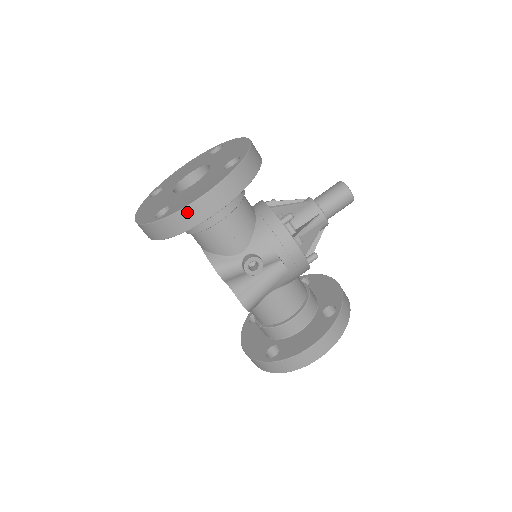
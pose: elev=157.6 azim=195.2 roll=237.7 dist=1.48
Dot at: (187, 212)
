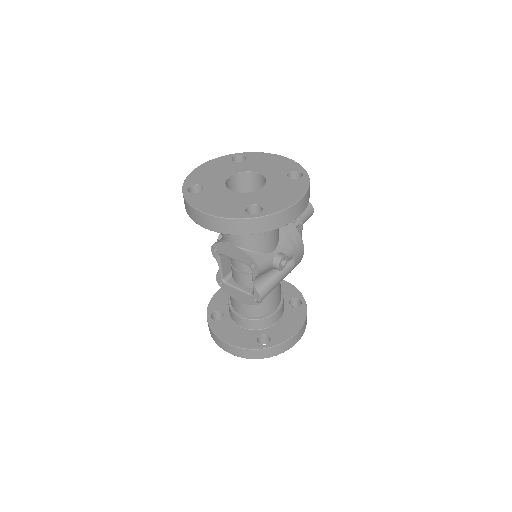
Dot at: (288, 211)
